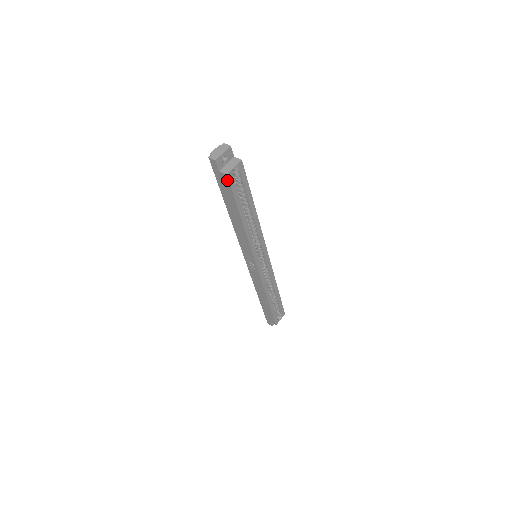
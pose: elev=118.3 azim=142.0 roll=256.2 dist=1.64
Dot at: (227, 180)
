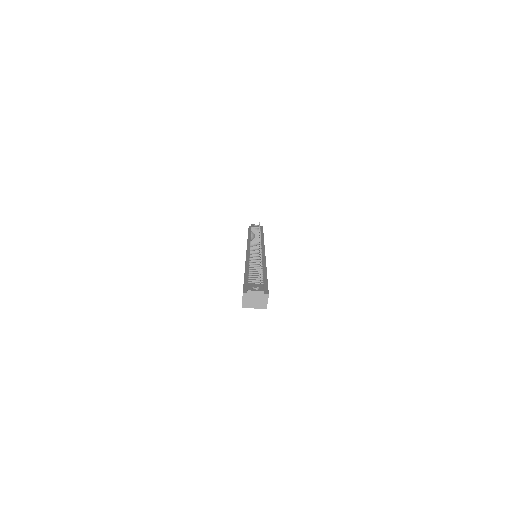
Dot at: occluded
